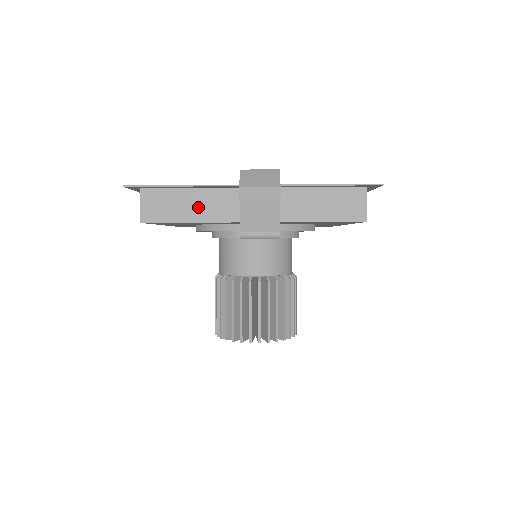
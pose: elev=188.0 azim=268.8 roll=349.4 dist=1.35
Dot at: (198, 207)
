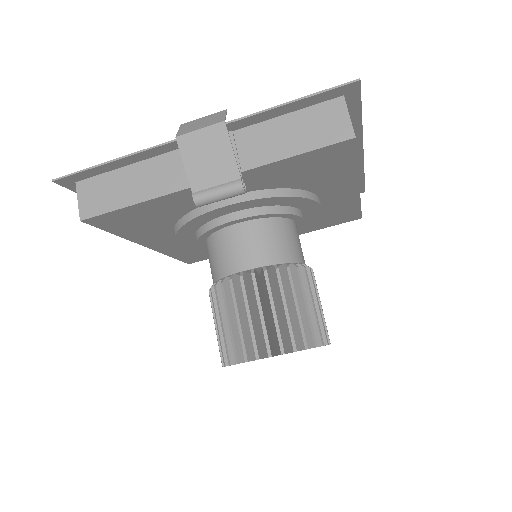
Dot at: (141, 184)
